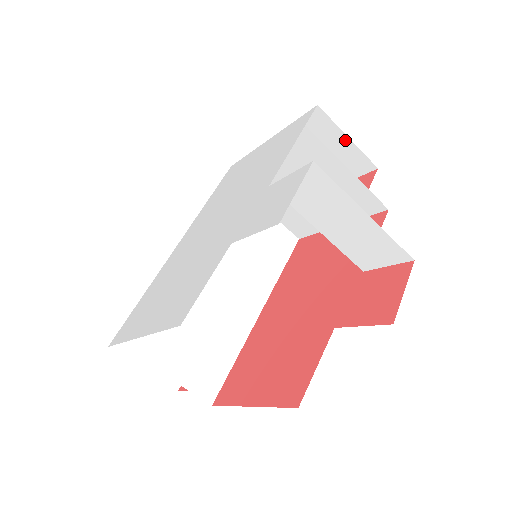
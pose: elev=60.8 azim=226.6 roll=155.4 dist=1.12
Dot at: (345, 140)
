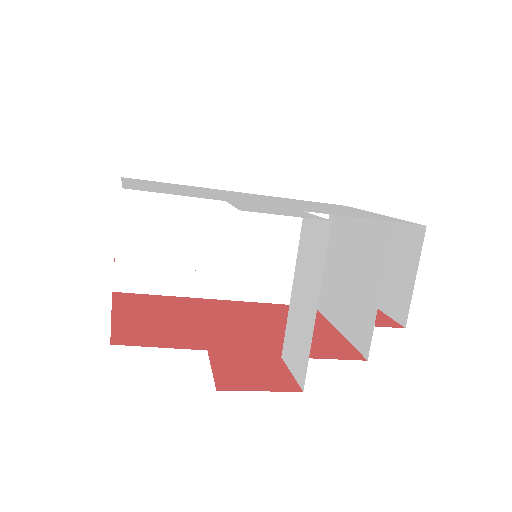
Dot at: (412, 277)
